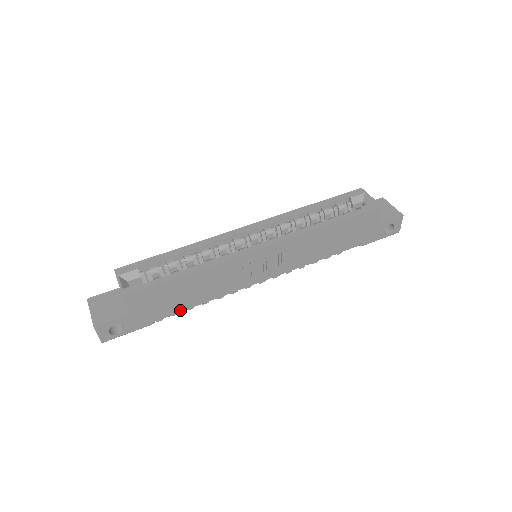
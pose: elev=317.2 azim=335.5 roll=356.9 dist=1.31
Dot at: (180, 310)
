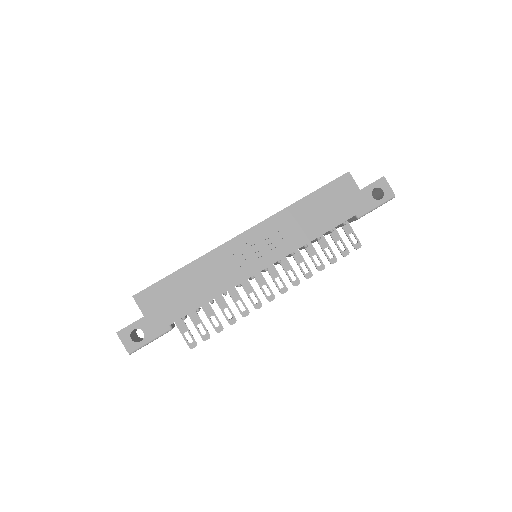
Dot at: (191, 310)
